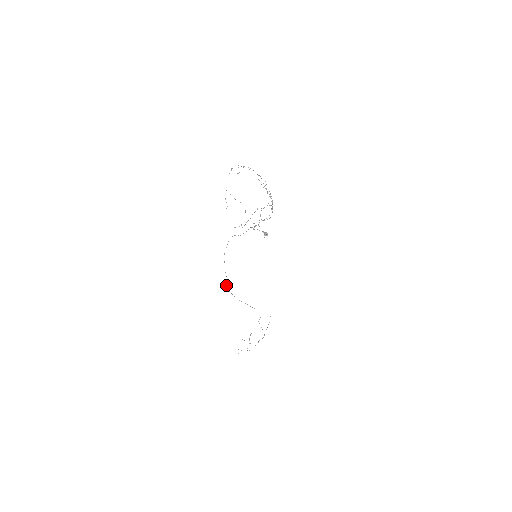
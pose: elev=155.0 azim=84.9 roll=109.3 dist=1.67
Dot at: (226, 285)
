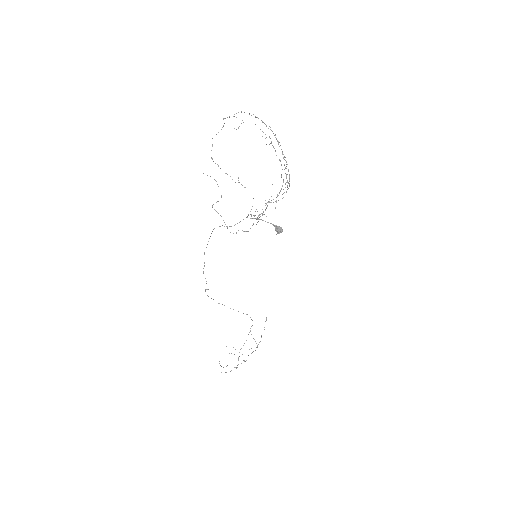
Dot at: occluded
